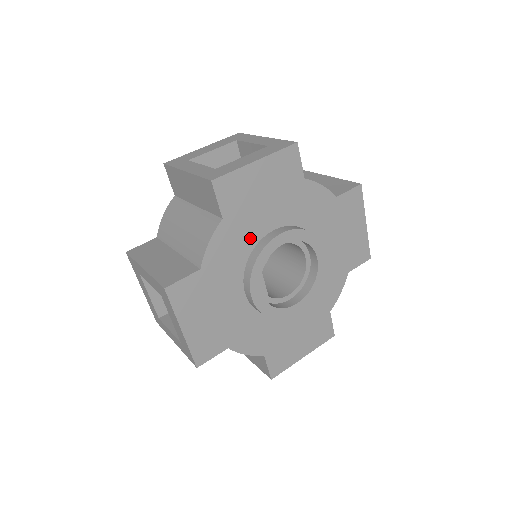
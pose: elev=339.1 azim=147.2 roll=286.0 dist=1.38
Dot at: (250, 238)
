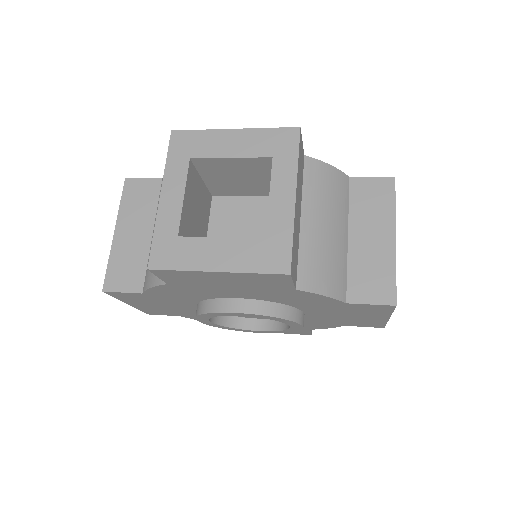
Dot at: (206, 295)
